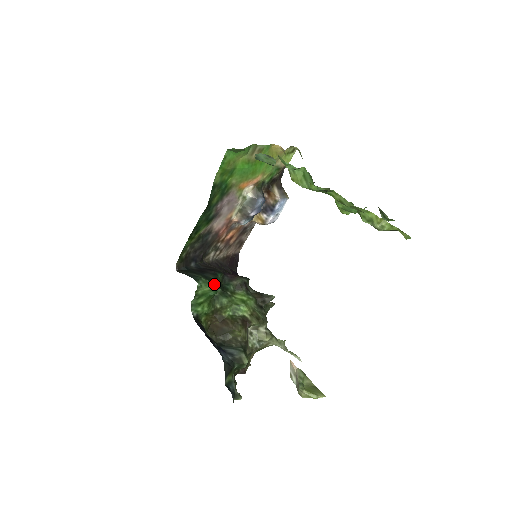
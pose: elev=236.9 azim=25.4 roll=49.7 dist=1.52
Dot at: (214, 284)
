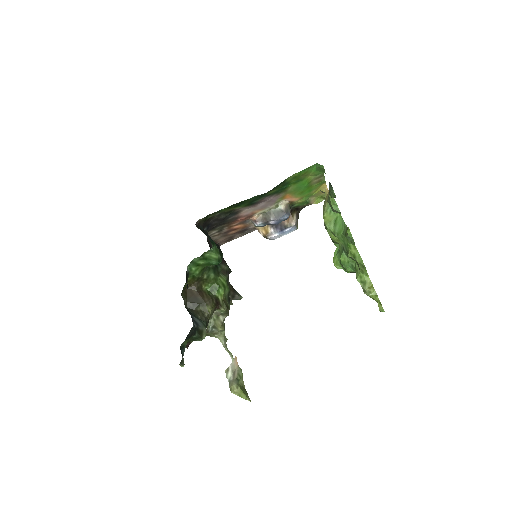
Dot at: (221, 256)
